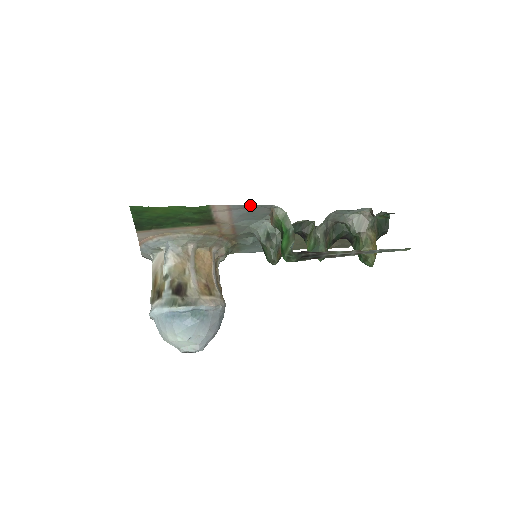
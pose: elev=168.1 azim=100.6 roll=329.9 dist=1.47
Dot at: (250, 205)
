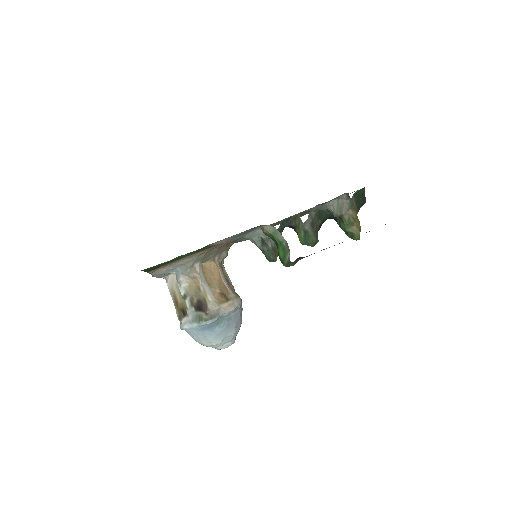
Dot at: occluded
